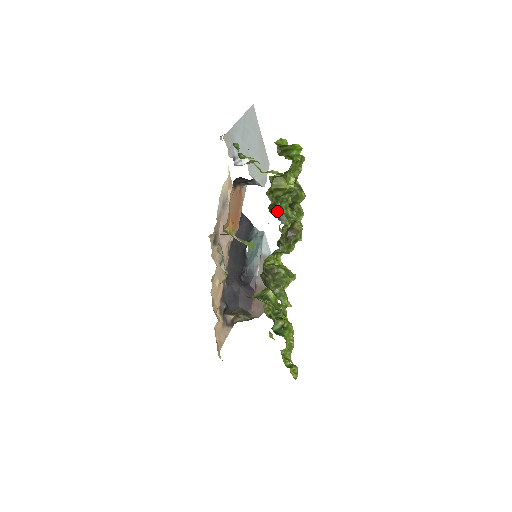
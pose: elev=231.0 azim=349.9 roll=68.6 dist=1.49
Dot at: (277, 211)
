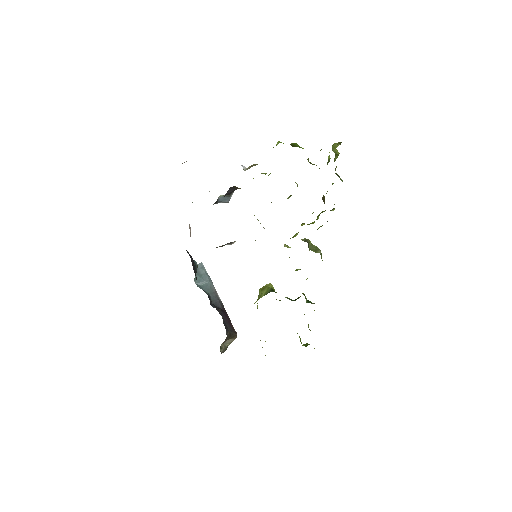
Dot at: (335, 173)
